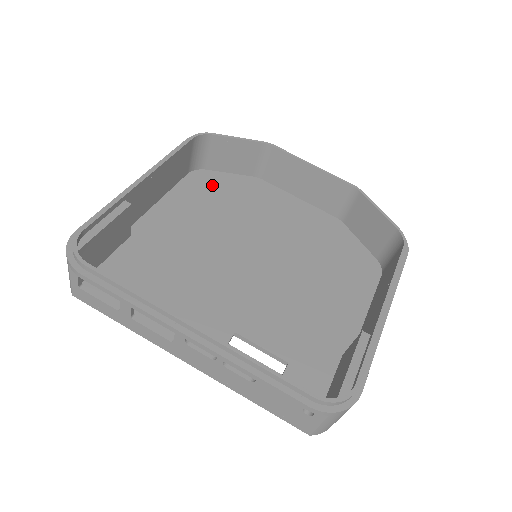
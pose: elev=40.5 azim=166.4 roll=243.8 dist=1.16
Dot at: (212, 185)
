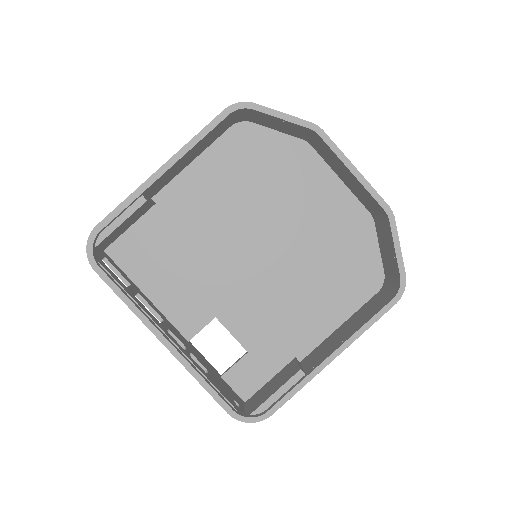
Dot at: (251, 147)
